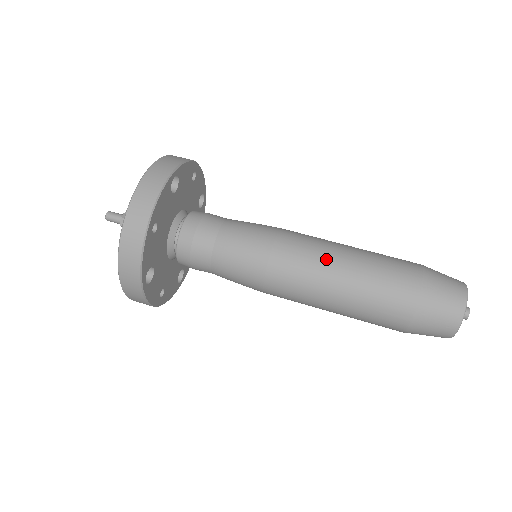
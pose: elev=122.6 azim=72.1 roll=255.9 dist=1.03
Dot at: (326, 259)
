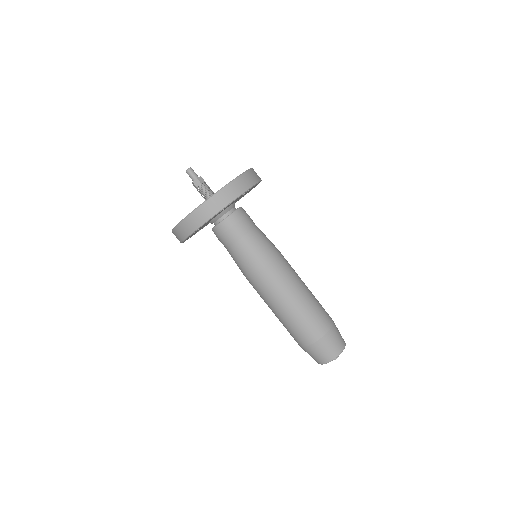
Dot at: (293, 287)
